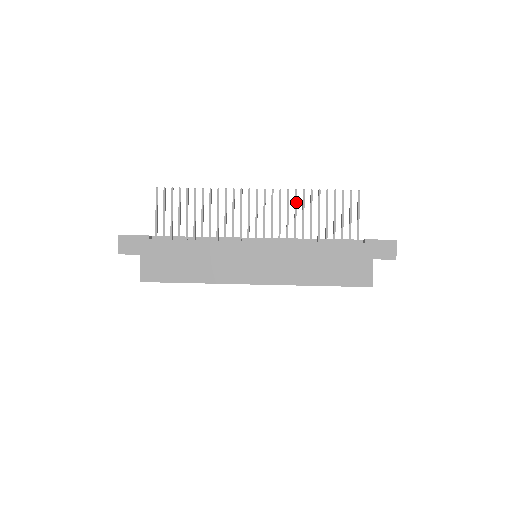
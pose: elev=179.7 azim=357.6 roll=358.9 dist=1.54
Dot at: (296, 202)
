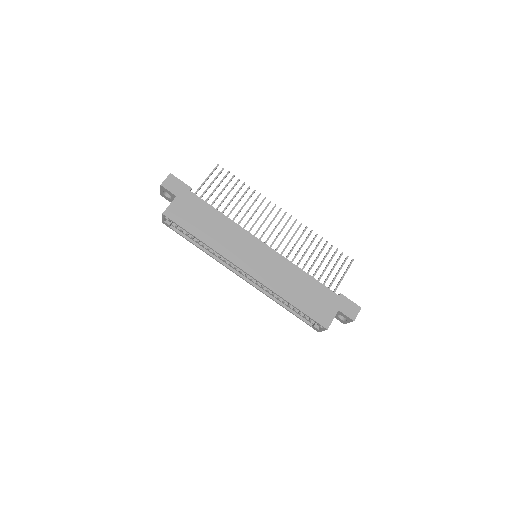
Dot at: (307, 238)
